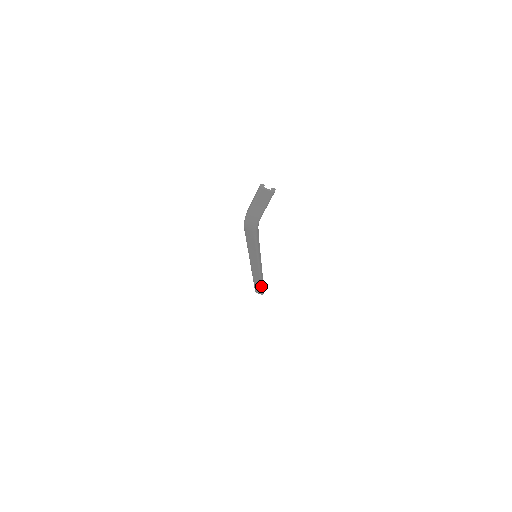
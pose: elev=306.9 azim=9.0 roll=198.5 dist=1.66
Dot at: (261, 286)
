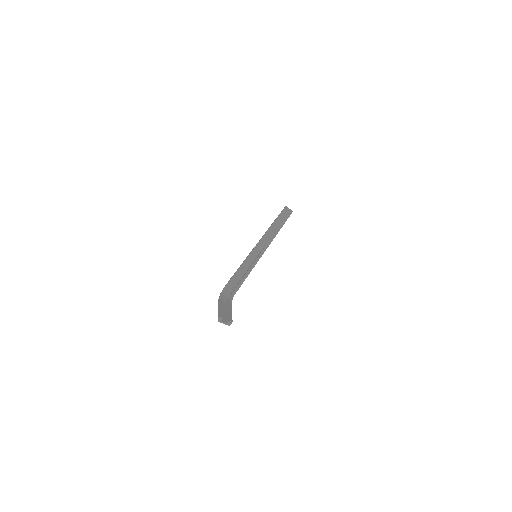
Dot at: occluded
